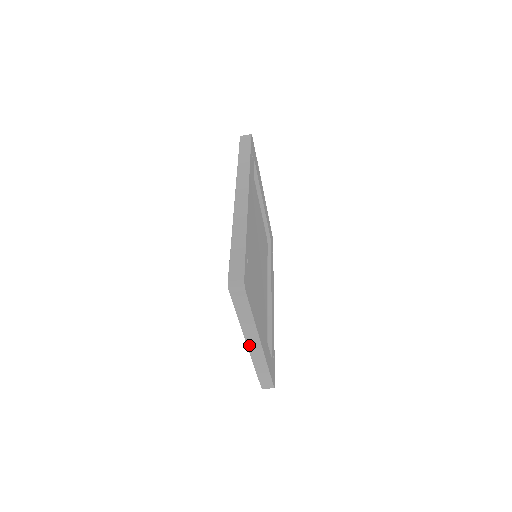
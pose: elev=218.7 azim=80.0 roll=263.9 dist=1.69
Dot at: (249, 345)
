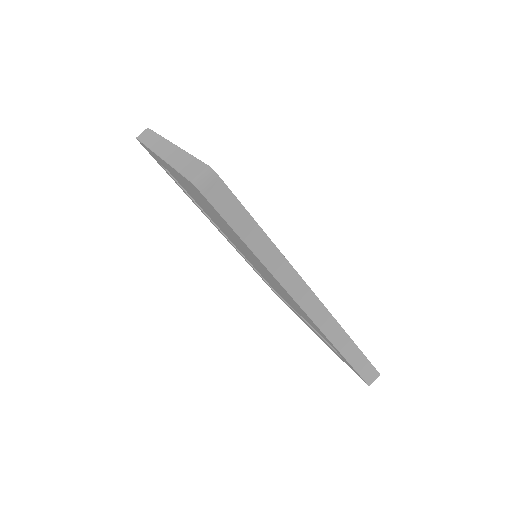
Dot at: (159, 153)
